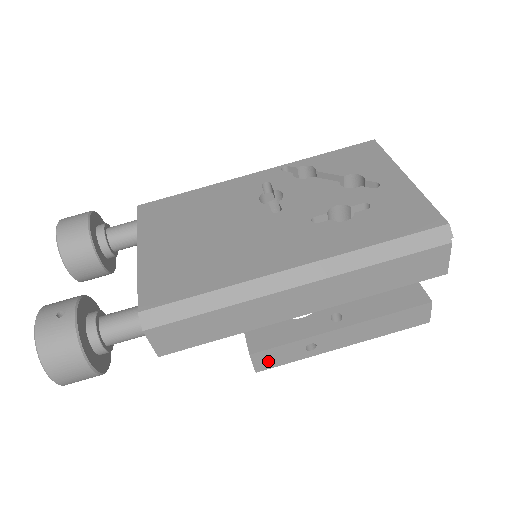
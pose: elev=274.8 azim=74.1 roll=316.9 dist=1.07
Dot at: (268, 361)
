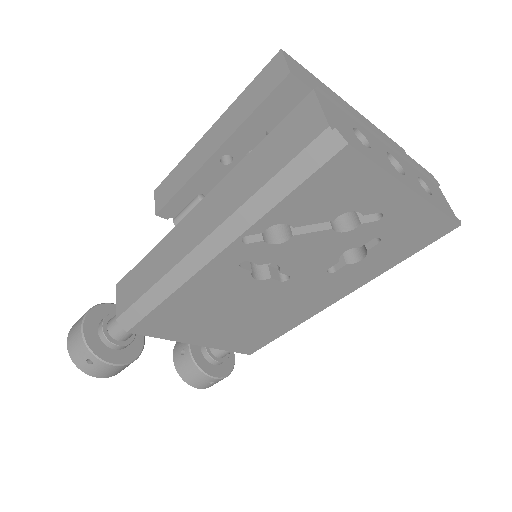
Dot at: occluded
